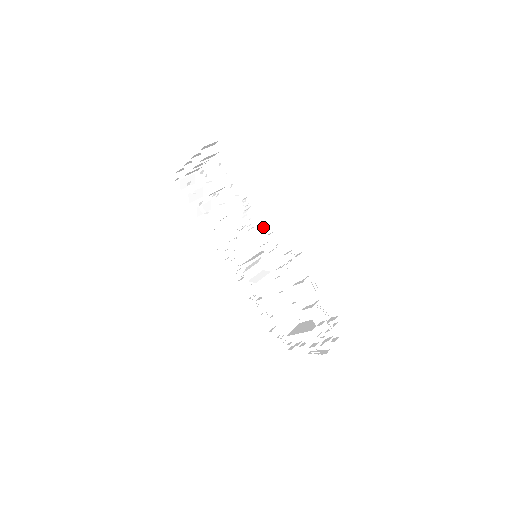
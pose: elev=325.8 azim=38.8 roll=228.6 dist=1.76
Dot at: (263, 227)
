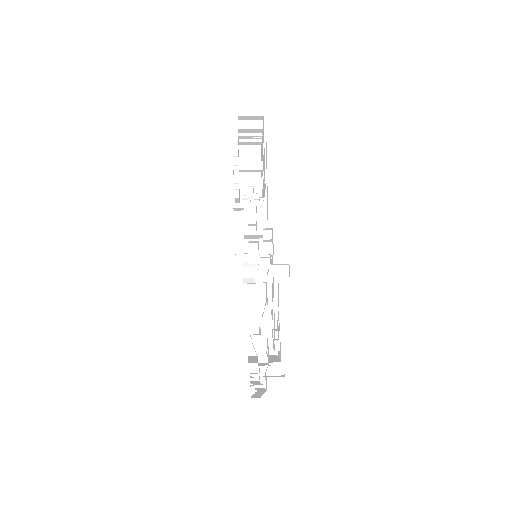
Dot at: occluded
